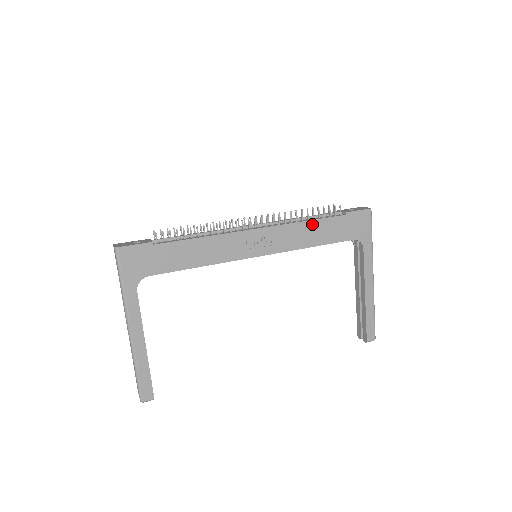
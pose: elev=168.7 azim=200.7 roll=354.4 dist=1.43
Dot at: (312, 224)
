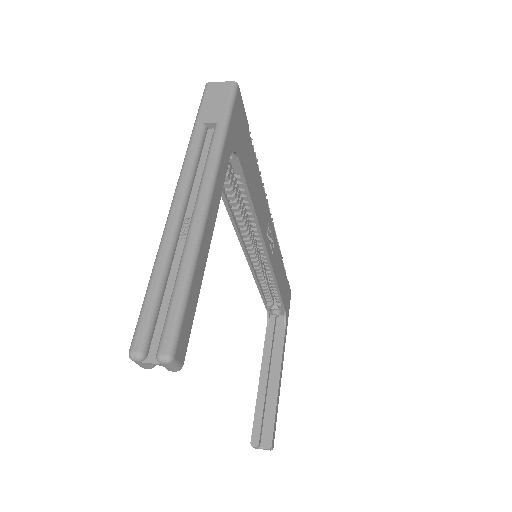
Dot at: (282, 265)
